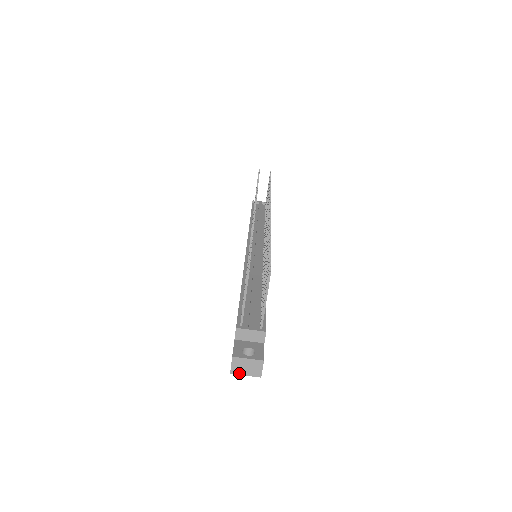
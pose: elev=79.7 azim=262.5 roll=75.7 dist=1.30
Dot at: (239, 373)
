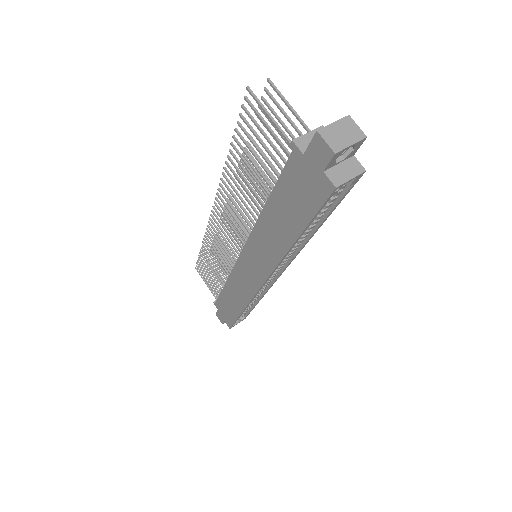
Dot at: (342, 147)
